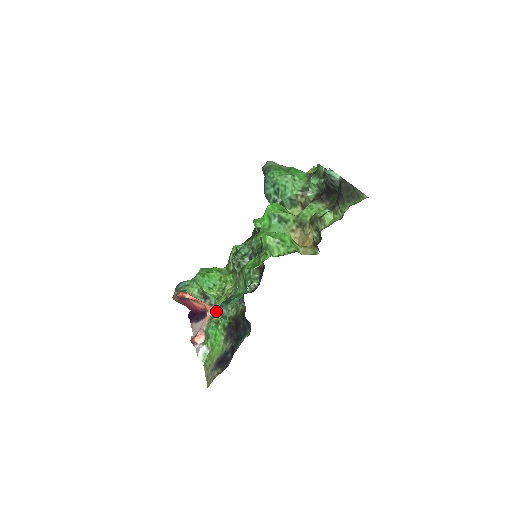
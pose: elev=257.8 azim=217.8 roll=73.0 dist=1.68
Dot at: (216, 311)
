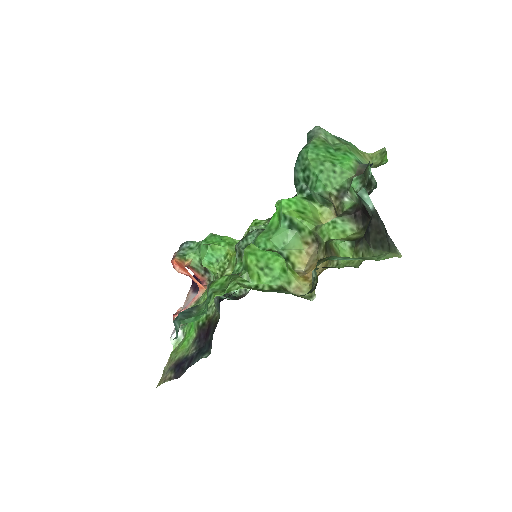
Dot at: (203, 297)
